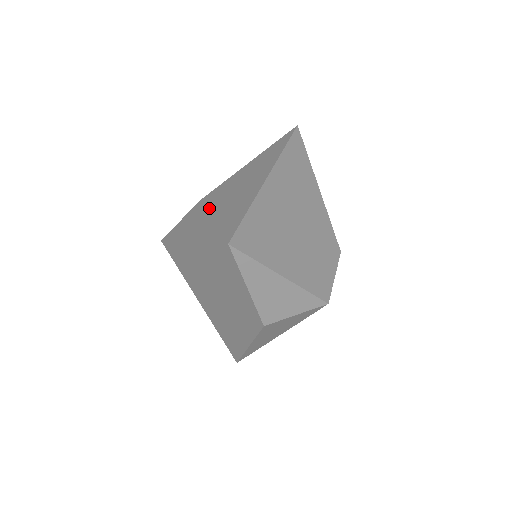
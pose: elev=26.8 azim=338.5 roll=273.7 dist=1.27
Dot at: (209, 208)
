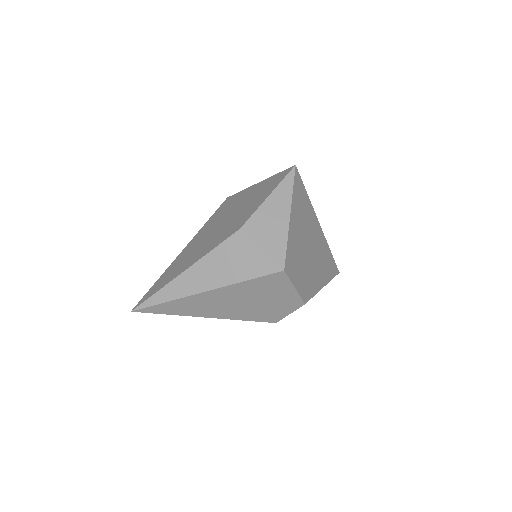
Dot at: occluded
